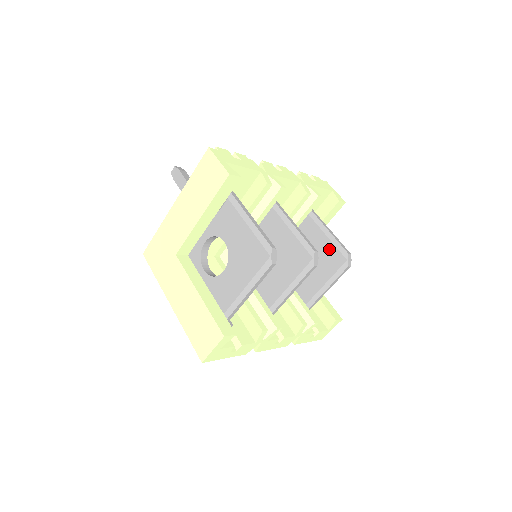
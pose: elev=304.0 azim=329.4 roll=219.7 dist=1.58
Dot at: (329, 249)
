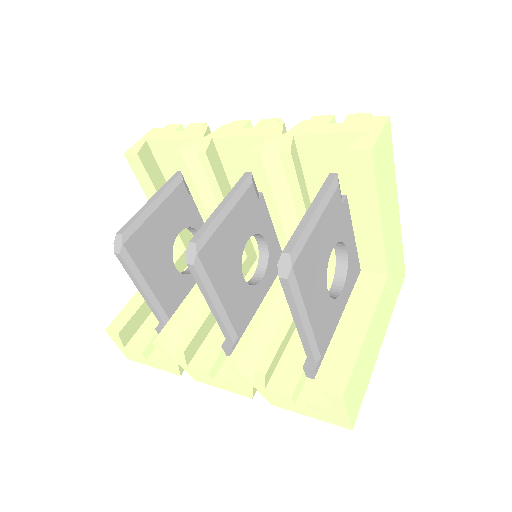
Dot at: occluded
